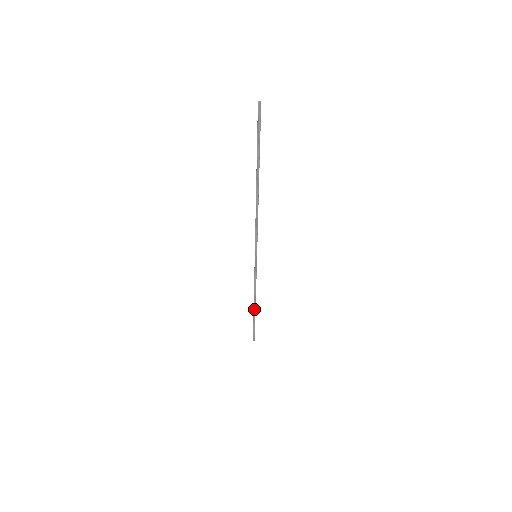
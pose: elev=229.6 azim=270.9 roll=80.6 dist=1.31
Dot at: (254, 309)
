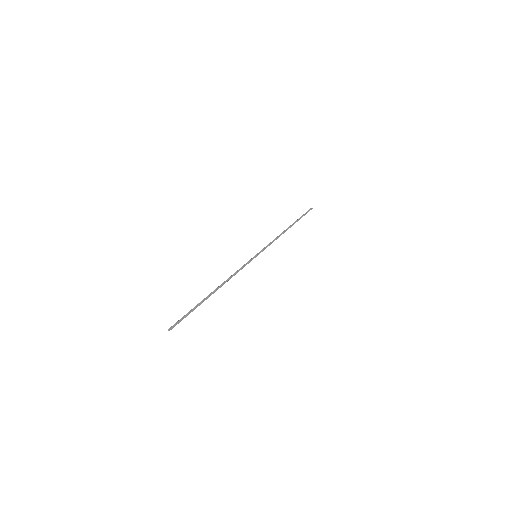
Dot at: (212, 293)
